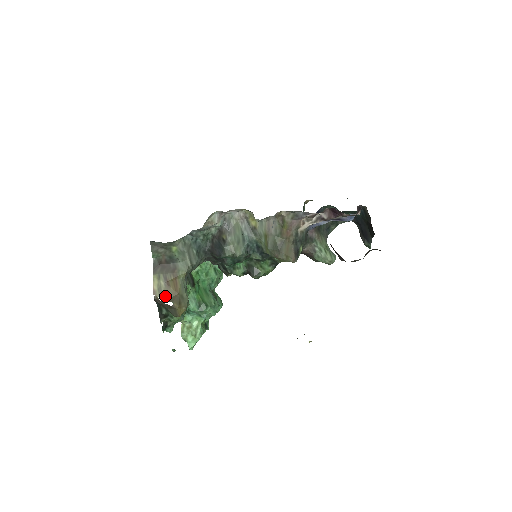
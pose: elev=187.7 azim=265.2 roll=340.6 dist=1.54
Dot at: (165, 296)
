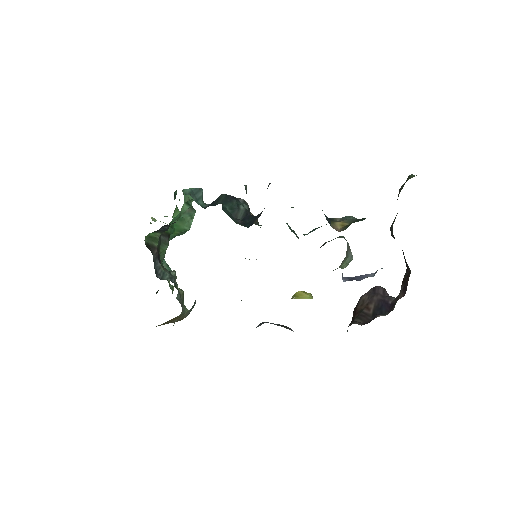
Dot at: occluded
